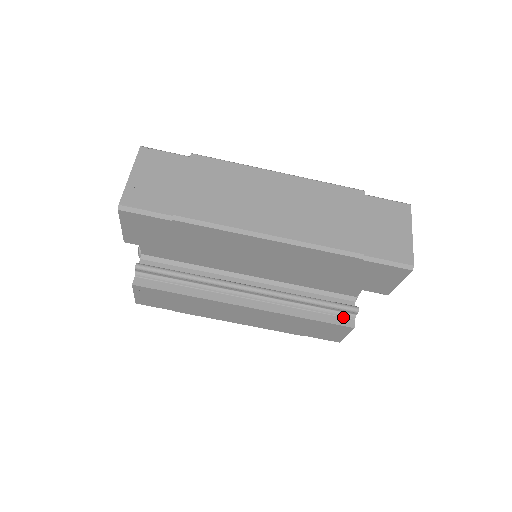
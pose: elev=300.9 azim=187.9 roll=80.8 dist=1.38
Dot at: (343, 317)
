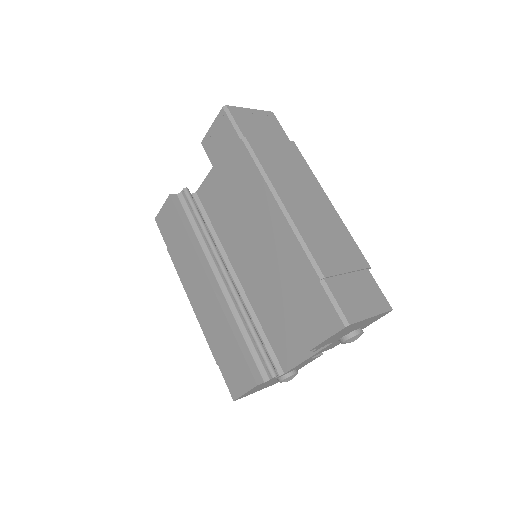
Dot at: (259, 370)
